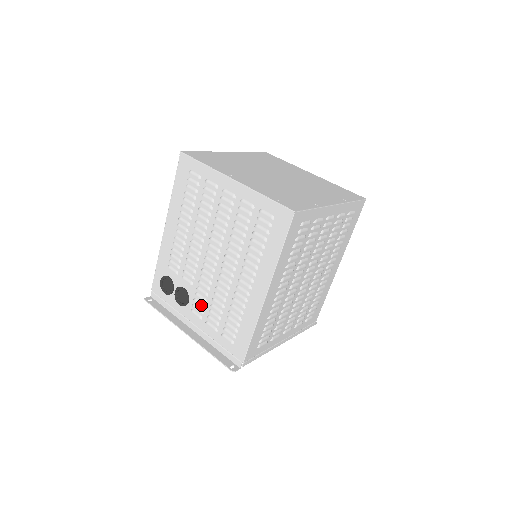
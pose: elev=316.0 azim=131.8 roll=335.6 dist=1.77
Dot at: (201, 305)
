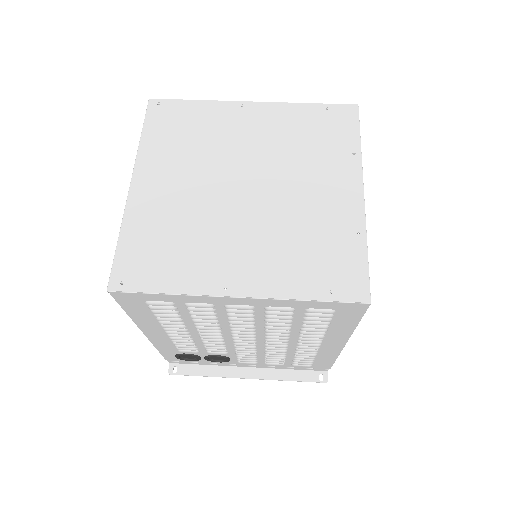
Dot at: occluded
